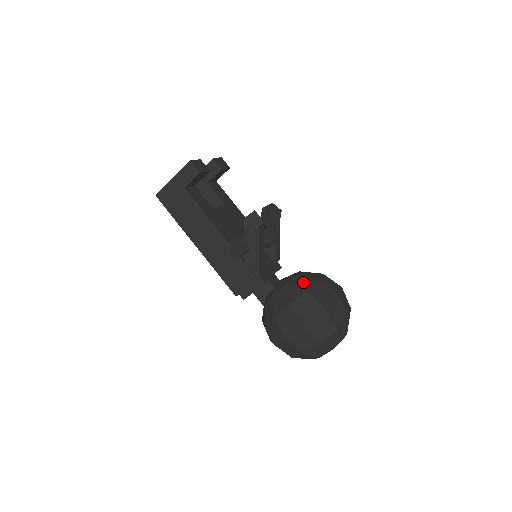
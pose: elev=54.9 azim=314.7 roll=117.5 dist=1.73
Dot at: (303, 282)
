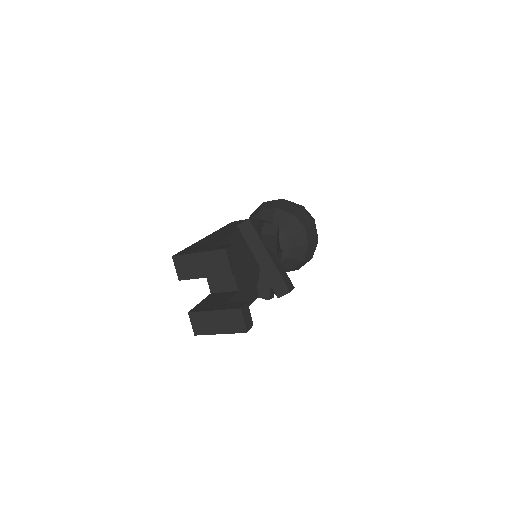
Dot at: (298, 254)
